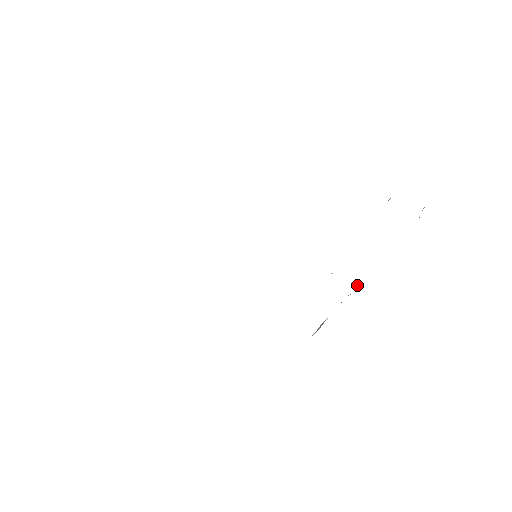
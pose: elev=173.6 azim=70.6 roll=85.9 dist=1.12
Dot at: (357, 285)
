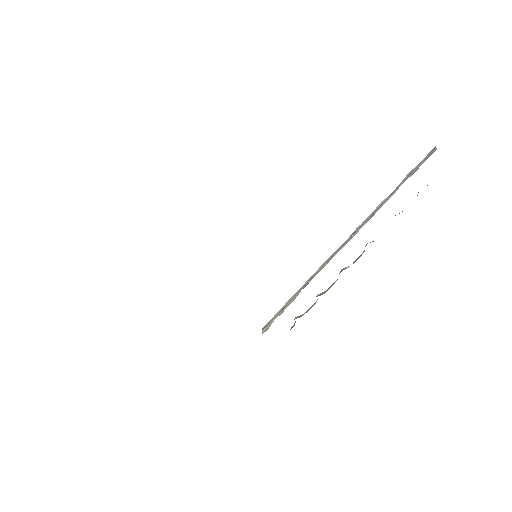
Dot at: occluded
